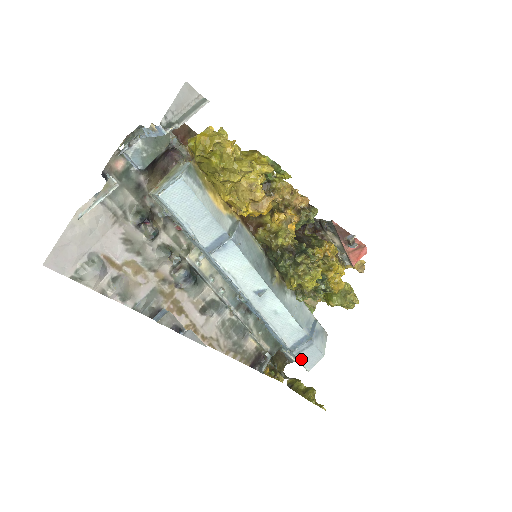
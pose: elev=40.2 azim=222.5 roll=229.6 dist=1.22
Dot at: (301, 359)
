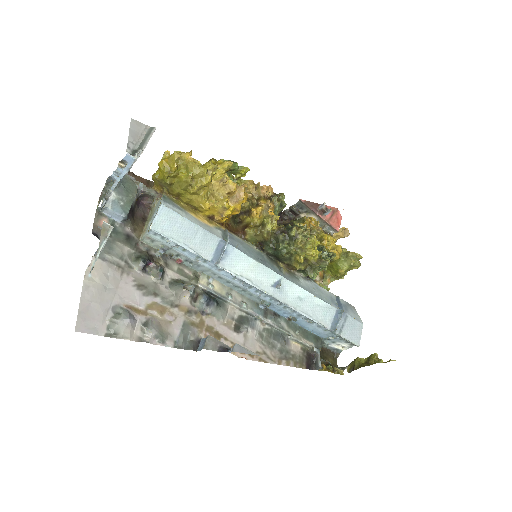
Dot at: (346, 336)
